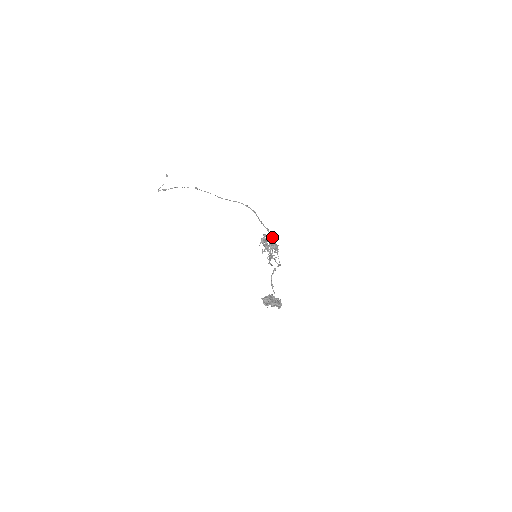
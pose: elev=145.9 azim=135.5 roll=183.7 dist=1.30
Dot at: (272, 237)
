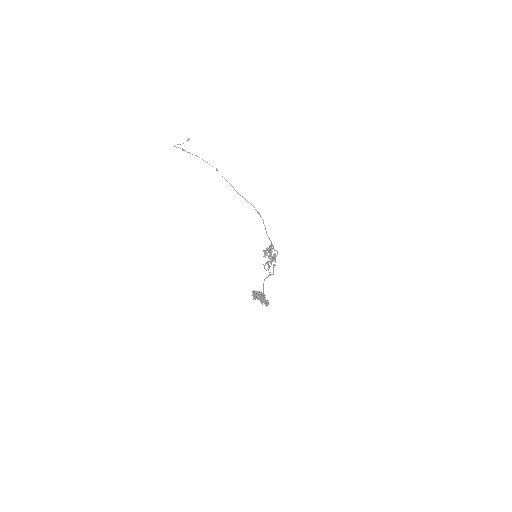
Dot at: occluded
